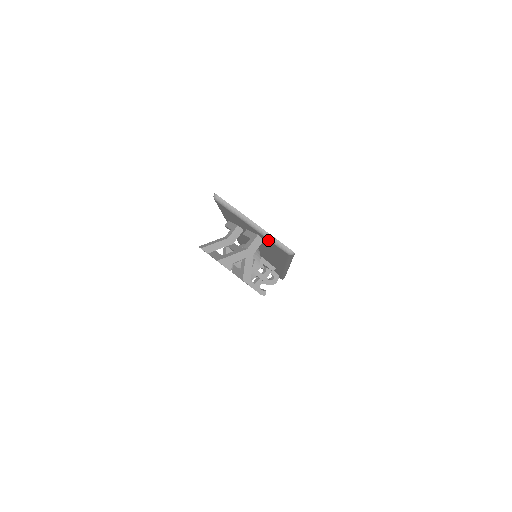
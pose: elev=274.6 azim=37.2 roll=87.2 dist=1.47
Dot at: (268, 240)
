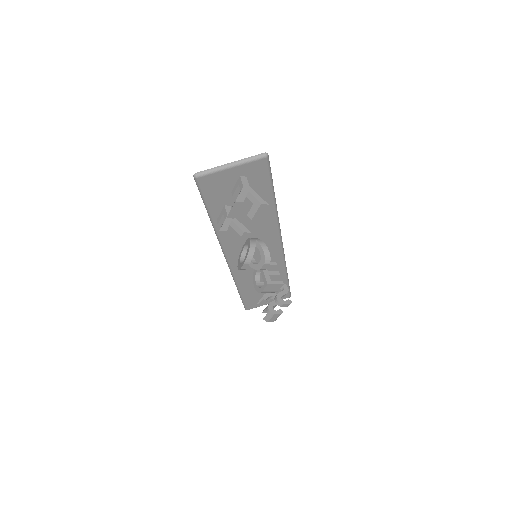
Dot at: (248, 165)
